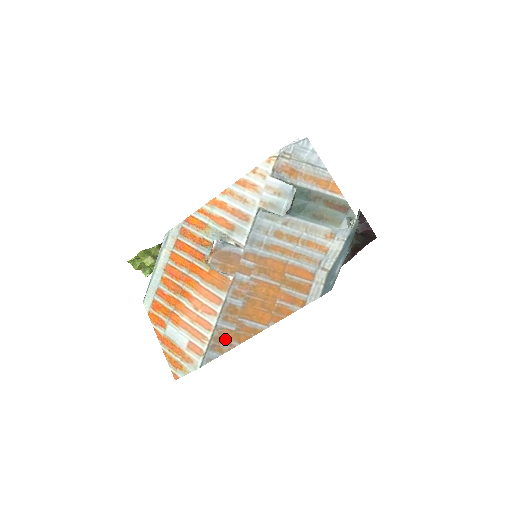
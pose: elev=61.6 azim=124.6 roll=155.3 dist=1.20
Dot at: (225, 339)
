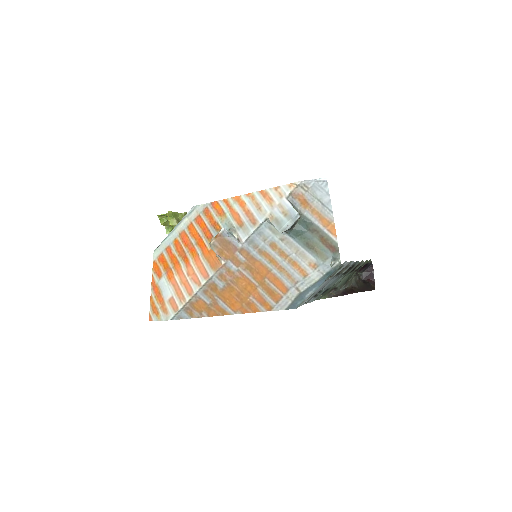
Dot at: (198, 307)
